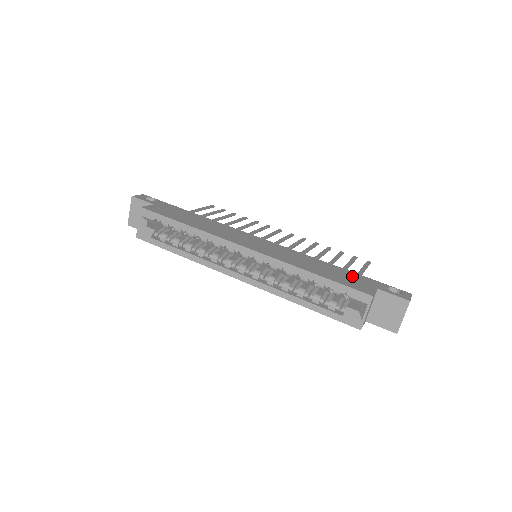
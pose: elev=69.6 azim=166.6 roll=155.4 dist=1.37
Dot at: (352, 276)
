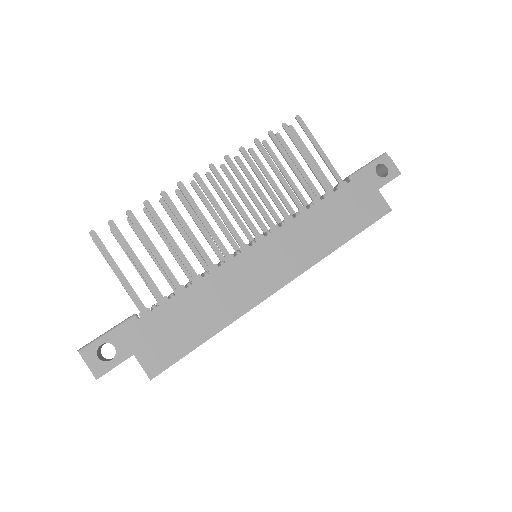
Dot at: (353, 197)
